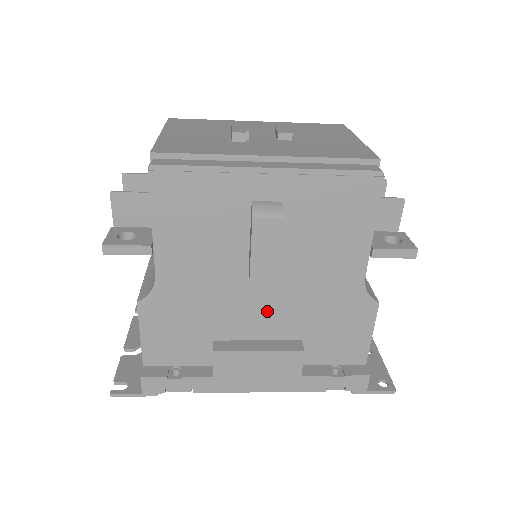
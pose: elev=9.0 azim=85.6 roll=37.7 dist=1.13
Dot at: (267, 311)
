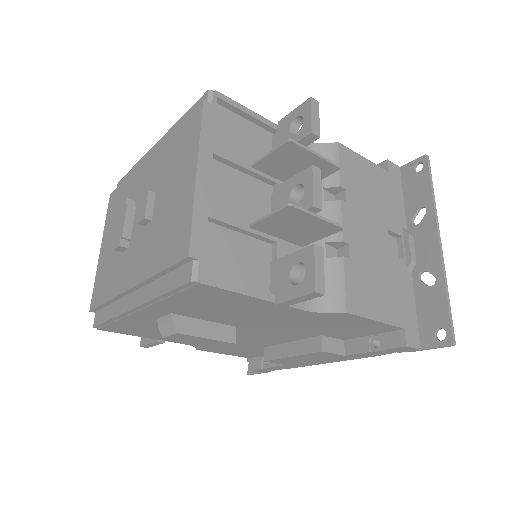
Dot at: (269, 335)
